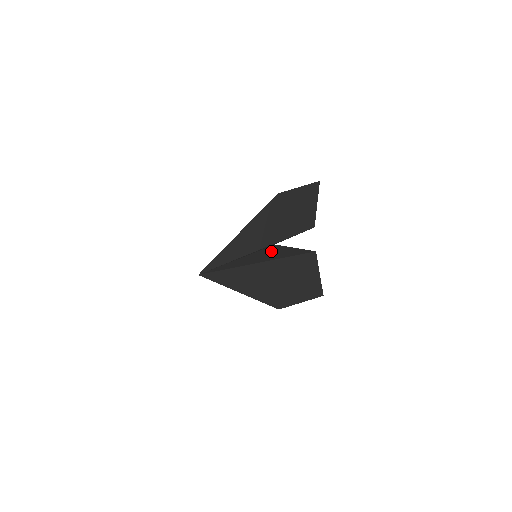
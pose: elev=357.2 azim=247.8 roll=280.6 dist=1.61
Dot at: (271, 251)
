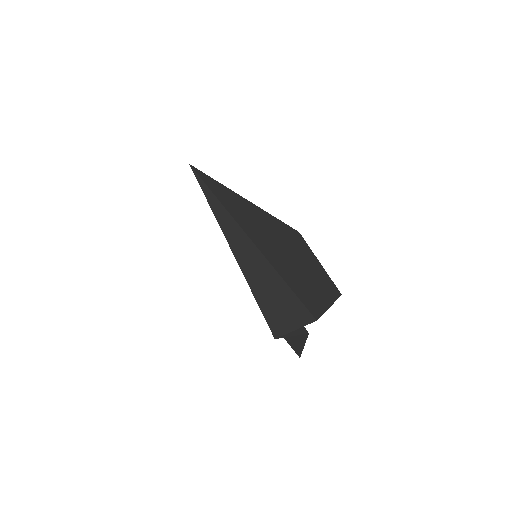
Dot at: (270, 311)
